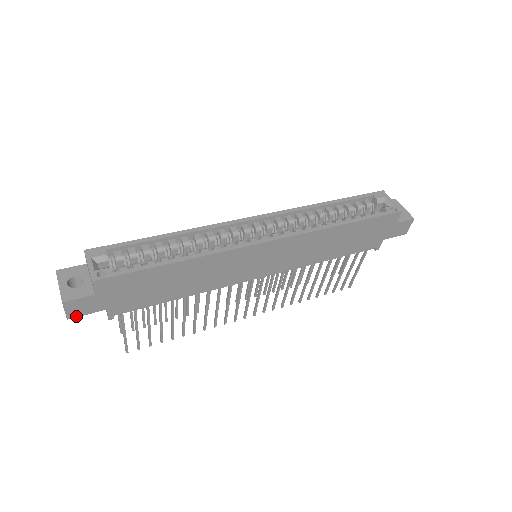
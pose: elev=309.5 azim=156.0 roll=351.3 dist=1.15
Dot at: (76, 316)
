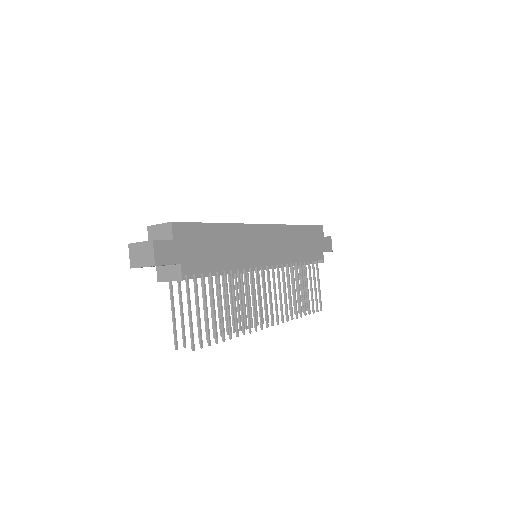
Dot at: (161, 264)
